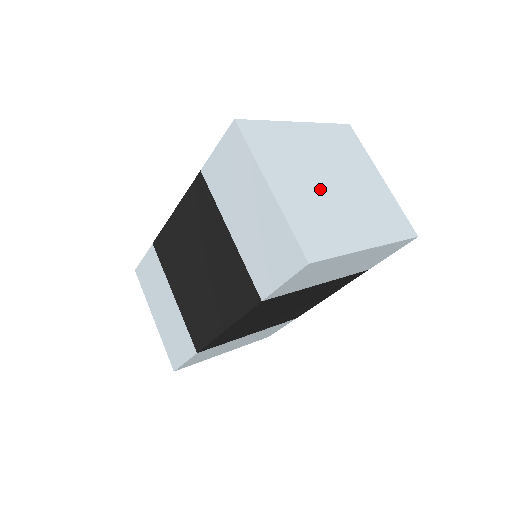
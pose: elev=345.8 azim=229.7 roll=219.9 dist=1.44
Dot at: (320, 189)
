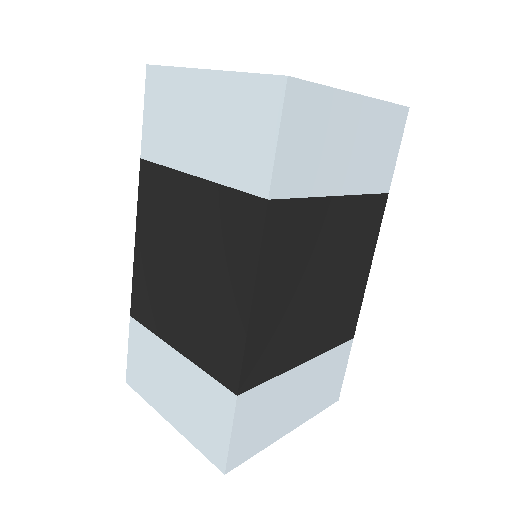
Dot at: occluded
